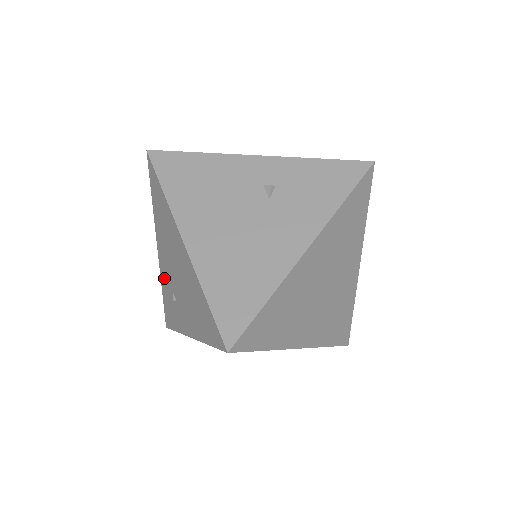
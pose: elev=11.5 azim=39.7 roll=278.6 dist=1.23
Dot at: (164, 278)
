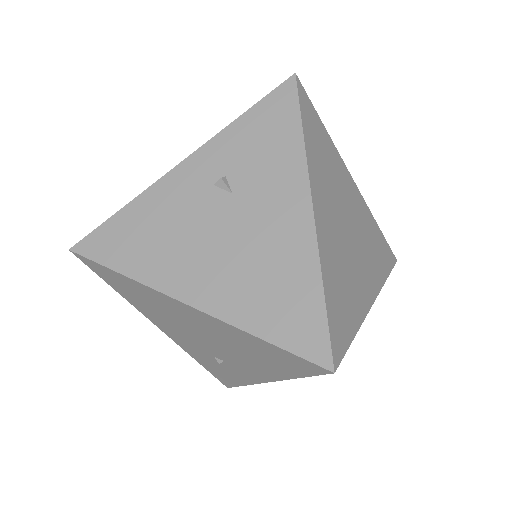
Dot at: (190, 350)
